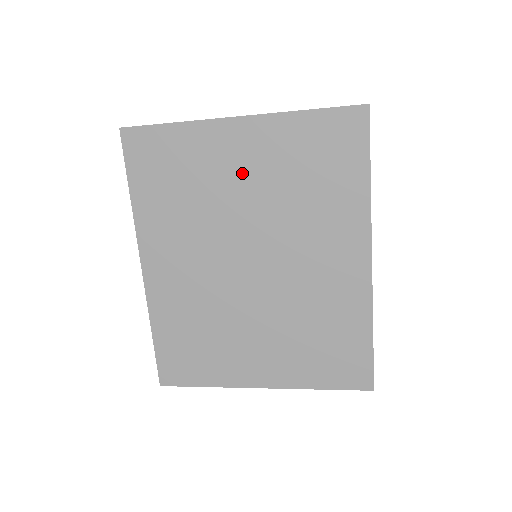
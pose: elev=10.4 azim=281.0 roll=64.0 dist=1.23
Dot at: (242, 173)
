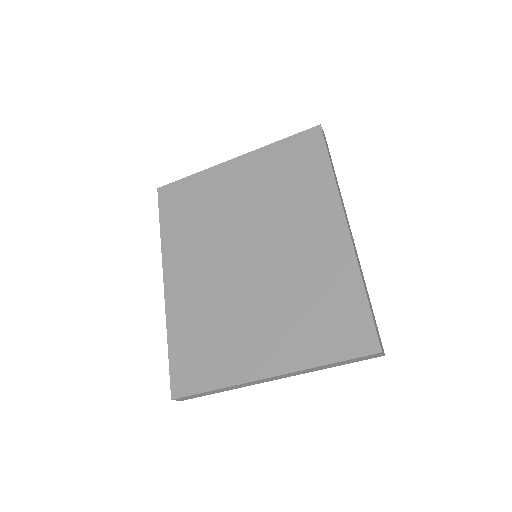
Dot at: (239, 191)
